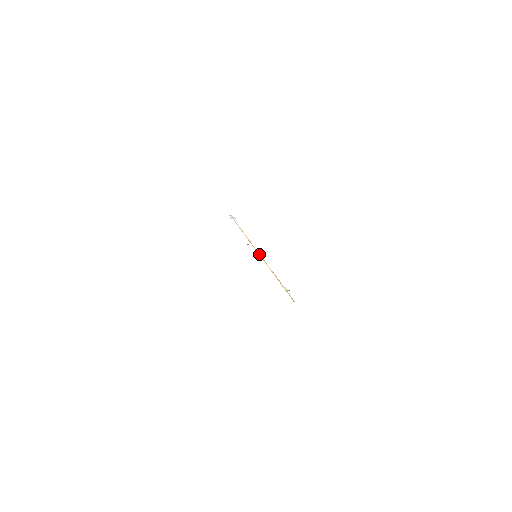
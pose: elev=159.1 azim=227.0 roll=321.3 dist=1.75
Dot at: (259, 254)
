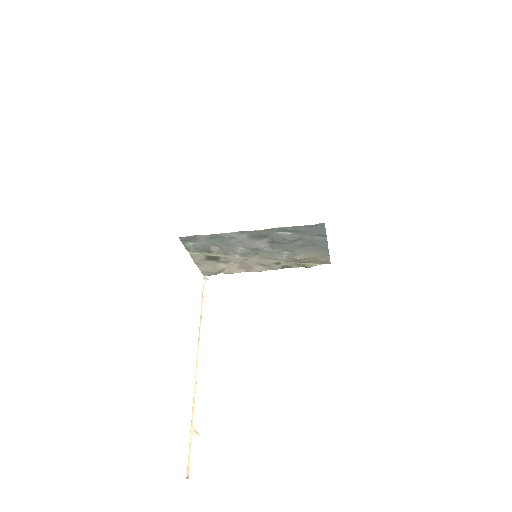
Dot at: (198, 346)
